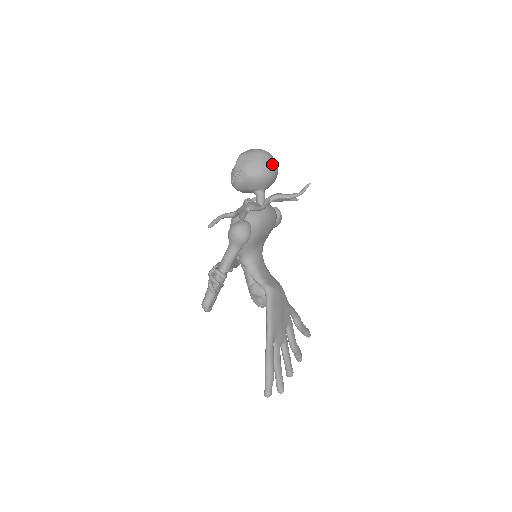
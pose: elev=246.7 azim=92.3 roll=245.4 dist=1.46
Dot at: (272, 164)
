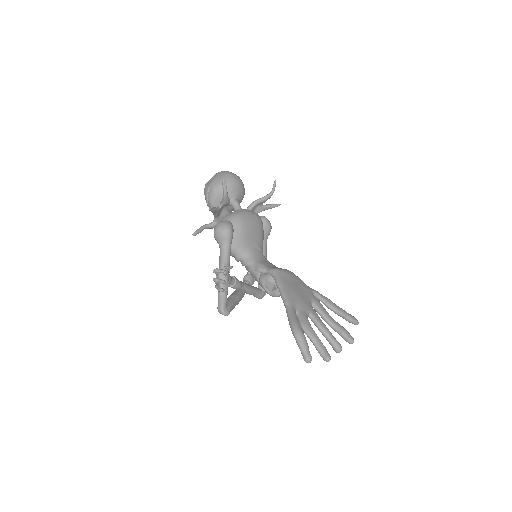
Dot at: (231, 175)
